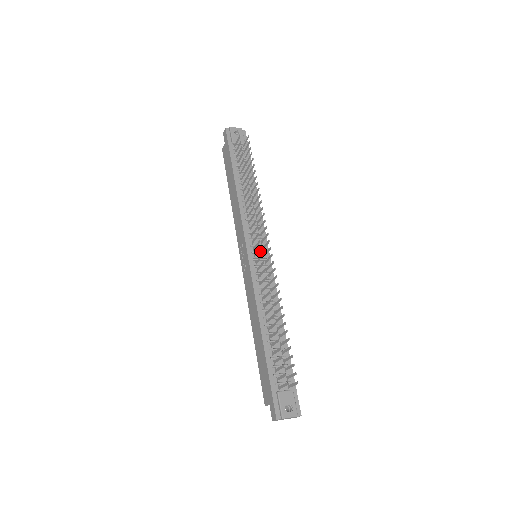
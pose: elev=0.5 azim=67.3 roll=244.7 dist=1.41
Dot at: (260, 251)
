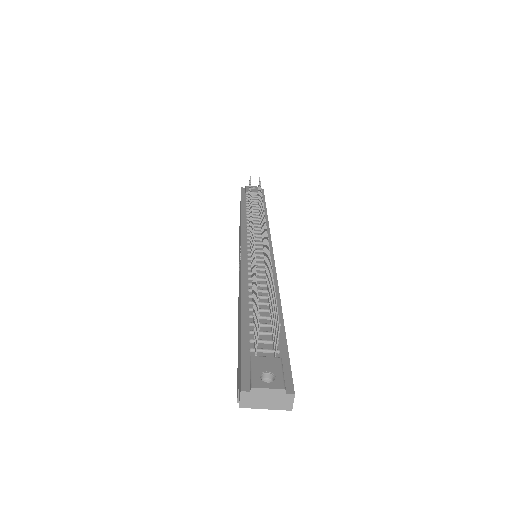
Dot at: (259, 246)
